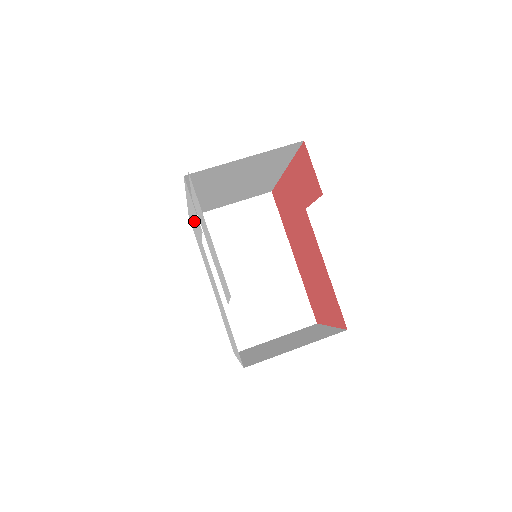
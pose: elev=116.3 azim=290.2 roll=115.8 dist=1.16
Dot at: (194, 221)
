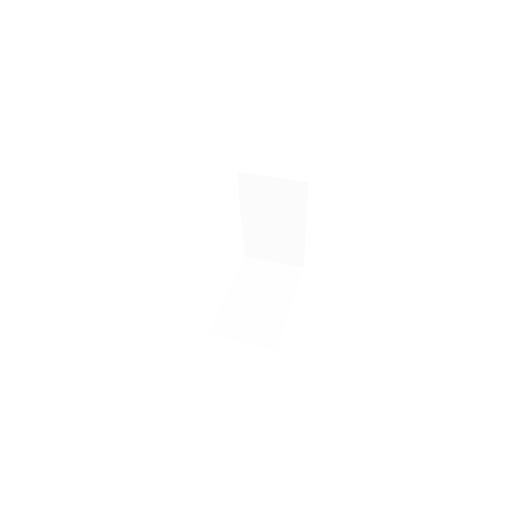
Dot at: occluded
